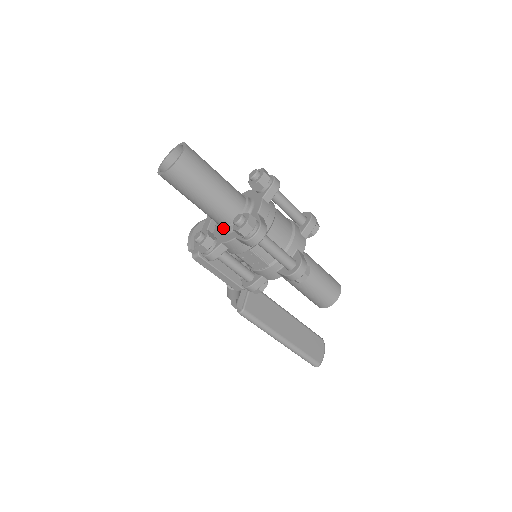
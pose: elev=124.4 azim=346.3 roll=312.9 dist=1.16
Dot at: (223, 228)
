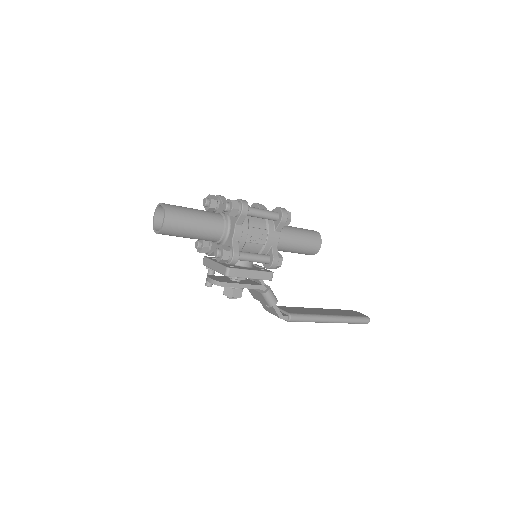
Dot at: (223, 235)
